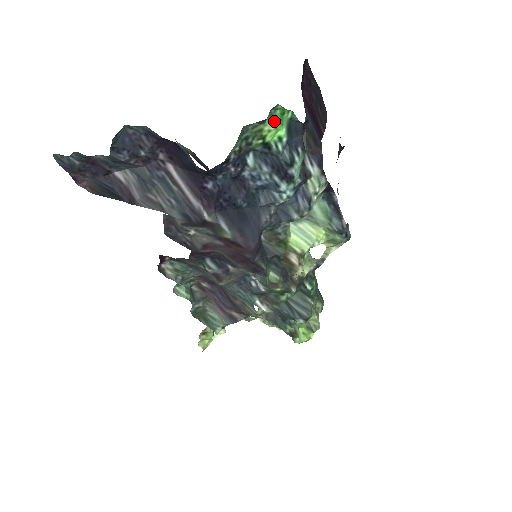
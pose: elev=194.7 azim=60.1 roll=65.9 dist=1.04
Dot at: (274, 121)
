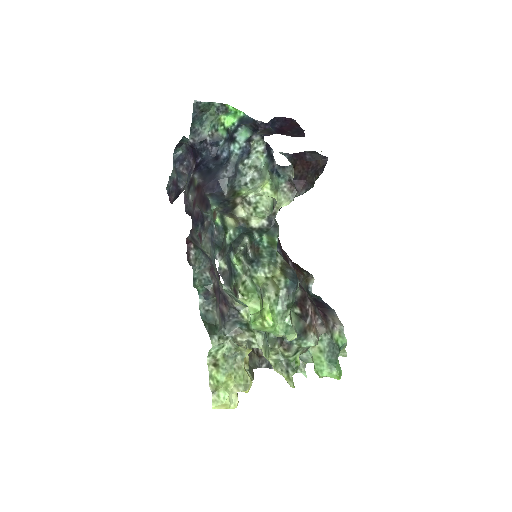
Dot at: (228, 114)
